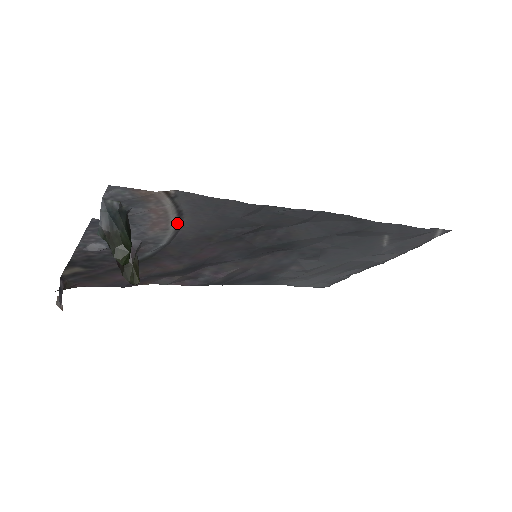
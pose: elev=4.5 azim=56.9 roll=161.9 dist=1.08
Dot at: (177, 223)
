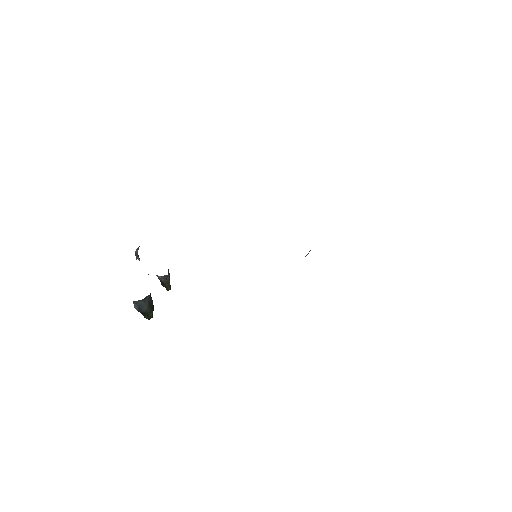
Dot at: occluded
